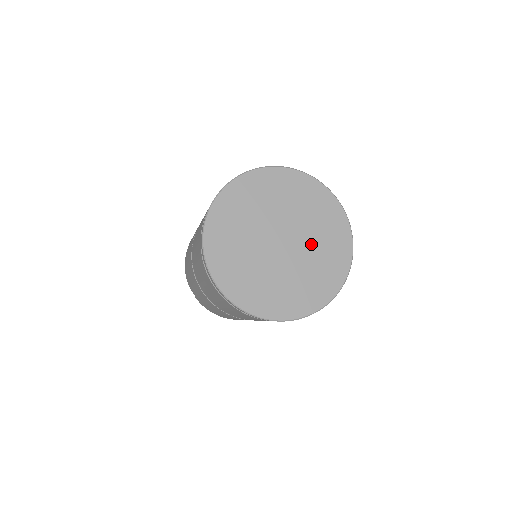
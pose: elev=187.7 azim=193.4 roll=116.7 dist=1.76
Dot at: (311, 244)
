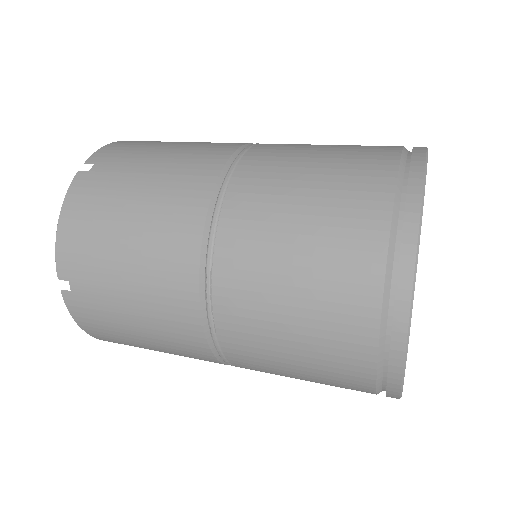
Dot at: occluded
